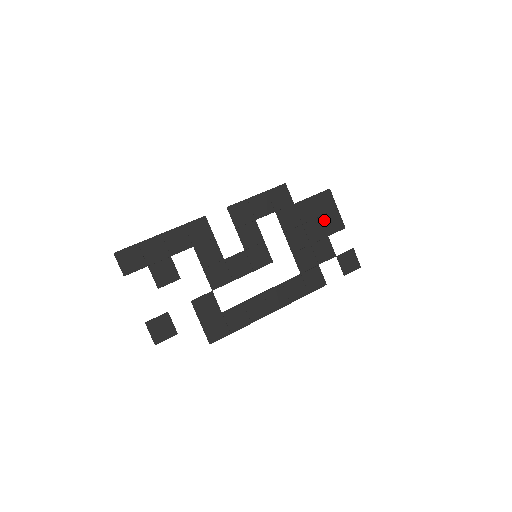
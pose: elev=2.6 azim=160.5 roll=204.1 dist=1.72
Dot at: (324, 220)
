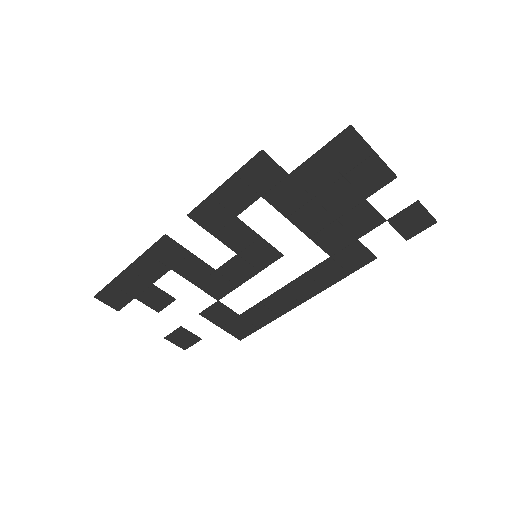
Dot at: (352, 179)
